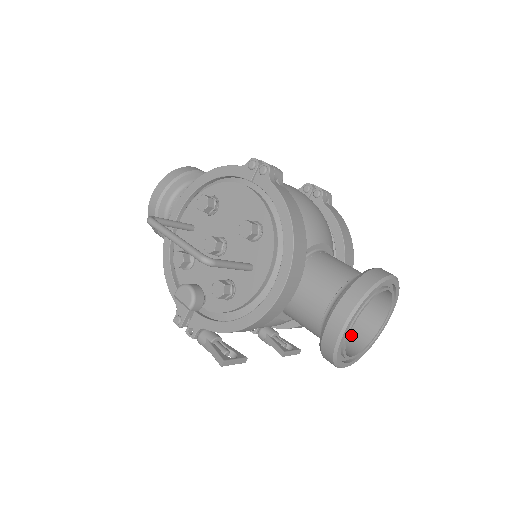
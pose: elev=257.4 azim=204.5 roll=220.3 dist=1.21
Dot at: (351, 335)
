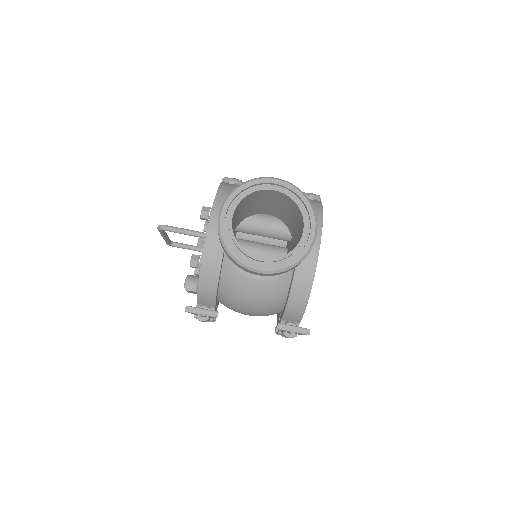
Dot at: occluded
